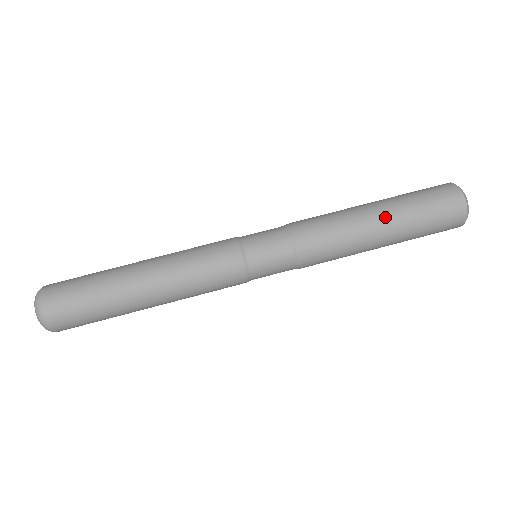
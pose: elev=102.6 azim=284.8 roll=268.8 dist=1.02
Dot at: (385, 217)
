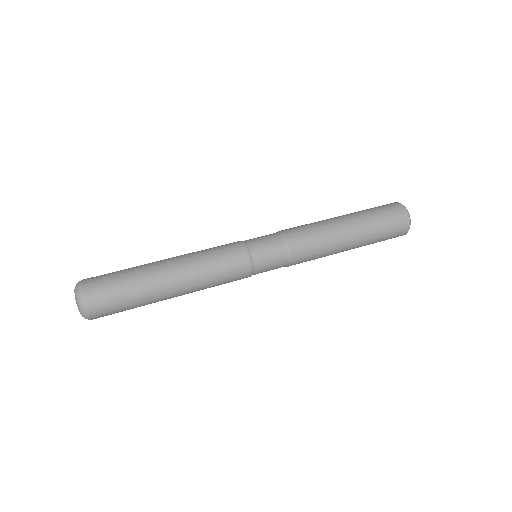
Dot at: (343, 215)
